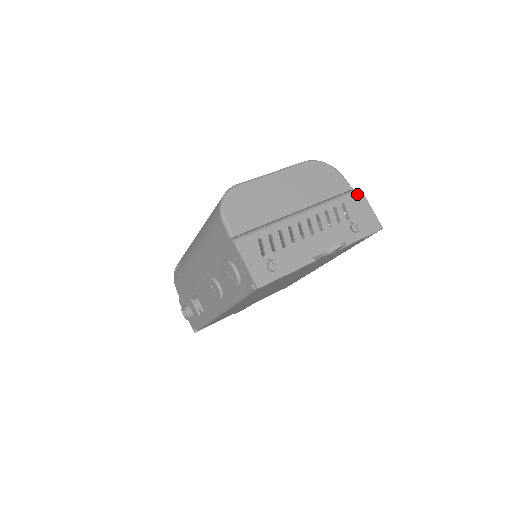
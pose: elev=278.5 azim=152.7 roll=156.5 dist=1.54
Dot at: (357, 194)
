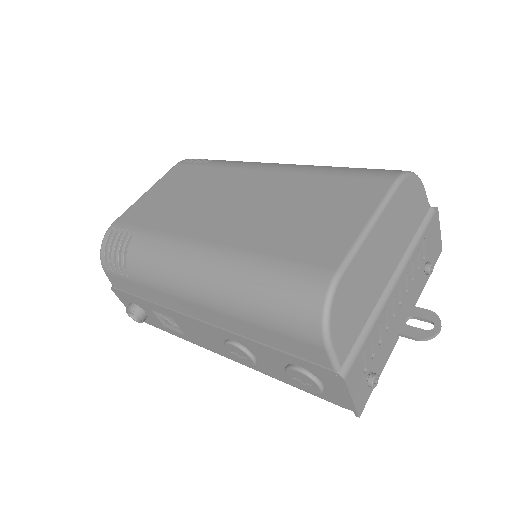
Dot at: (435, 216)
